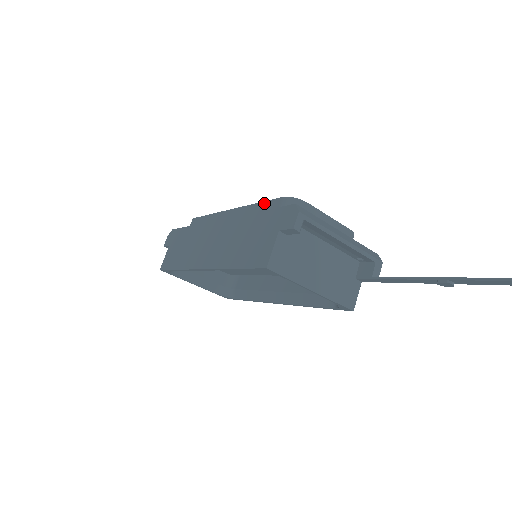
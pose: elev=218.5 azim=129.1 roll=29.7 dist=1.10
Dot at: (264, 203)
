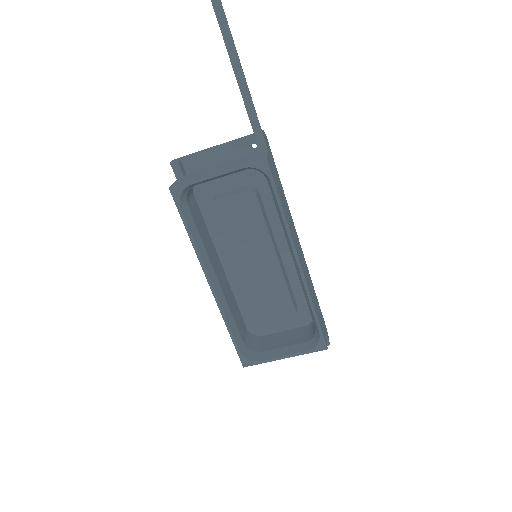
Dot at: occluded
